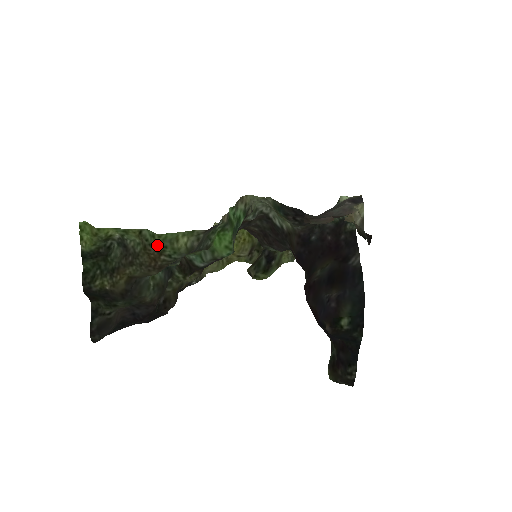
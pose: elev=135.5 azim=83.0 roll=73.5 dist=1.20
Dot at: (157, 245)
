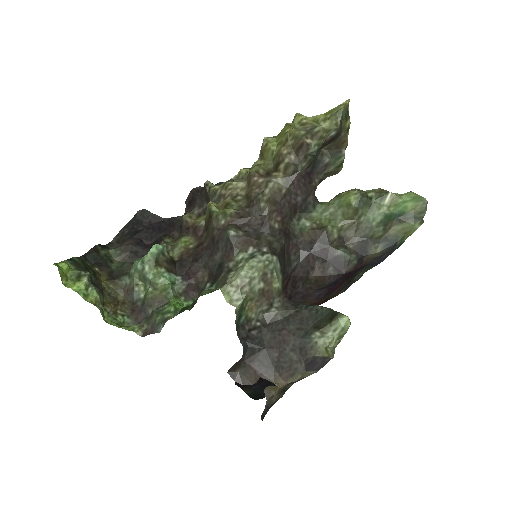
Dot at: (109, 315)
